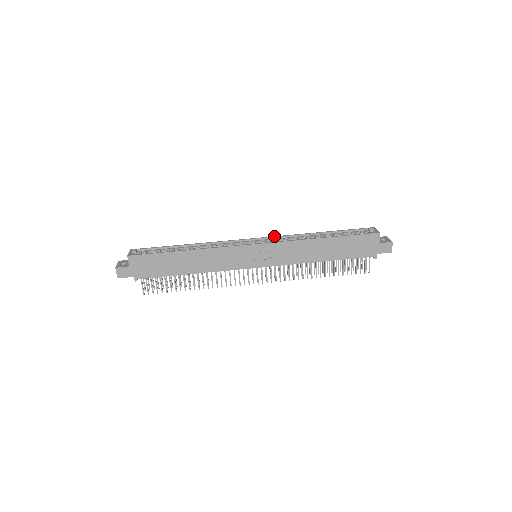
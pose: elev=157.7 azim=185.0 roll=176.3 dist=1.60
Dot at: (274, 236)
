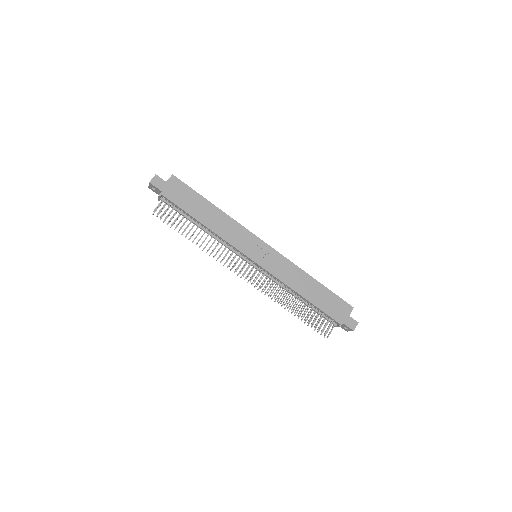
Dot at: occluded
